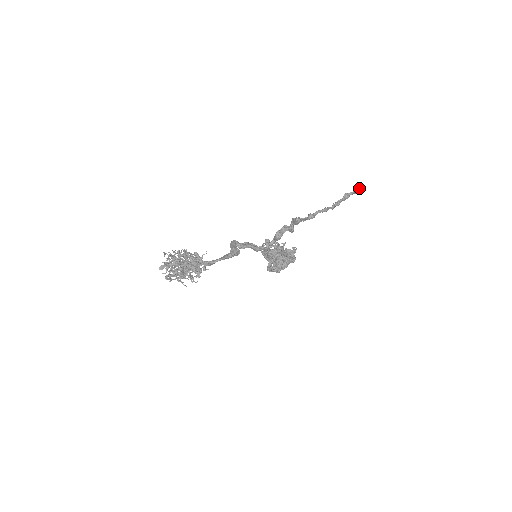
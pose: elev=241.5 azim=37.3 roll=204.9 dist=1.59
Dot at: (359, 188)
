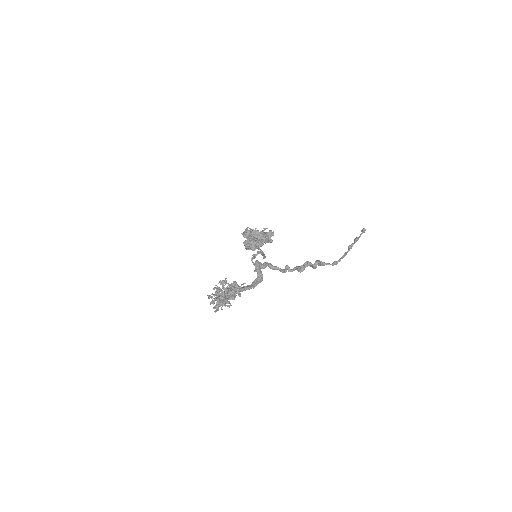
Dot at: (365, 230)
